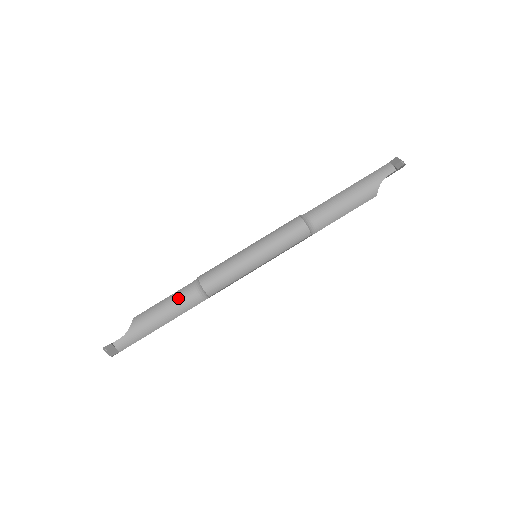
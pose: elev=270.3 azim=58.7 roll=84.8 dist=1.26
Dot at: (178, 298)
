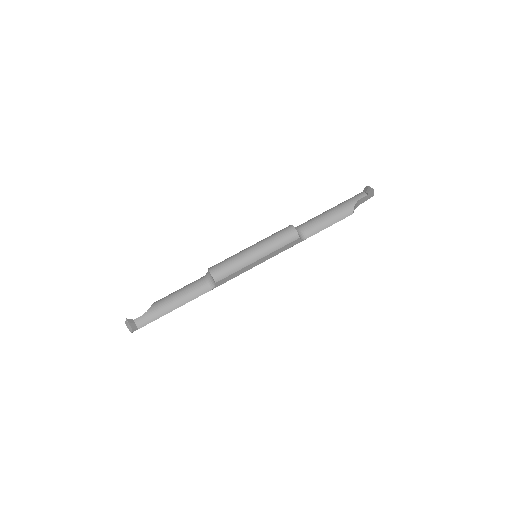
Dot at: (191, 286)
